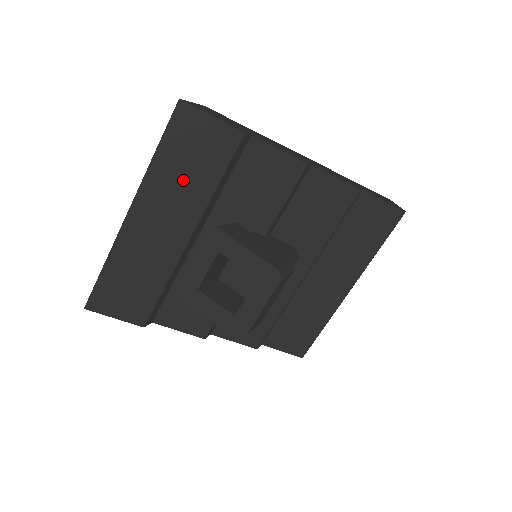
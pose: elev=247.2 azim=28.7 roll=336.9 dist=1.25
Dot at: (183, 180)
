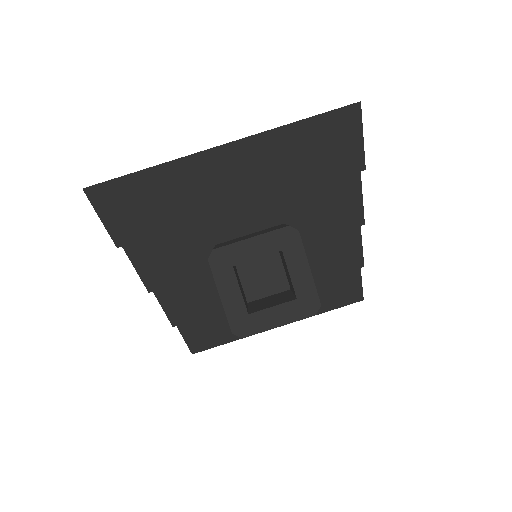
Dot at: (291, 161)
